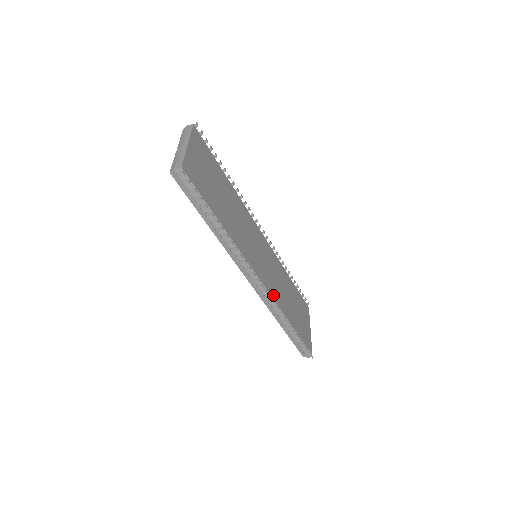
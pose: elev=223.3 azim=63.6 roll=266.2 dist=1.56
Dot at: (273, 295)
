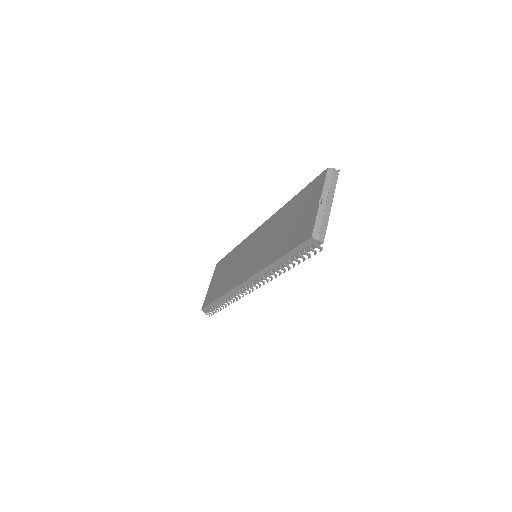
Dot at: occluded
